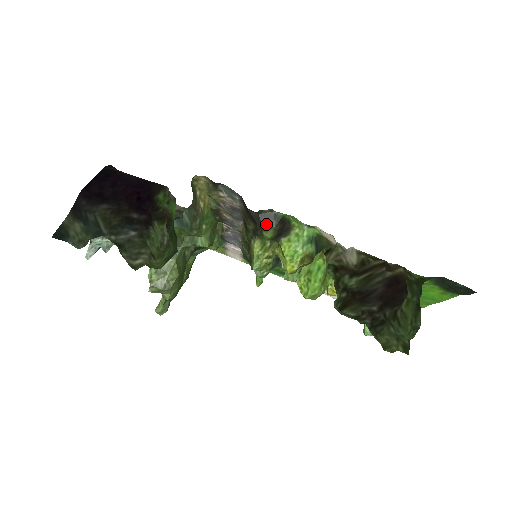
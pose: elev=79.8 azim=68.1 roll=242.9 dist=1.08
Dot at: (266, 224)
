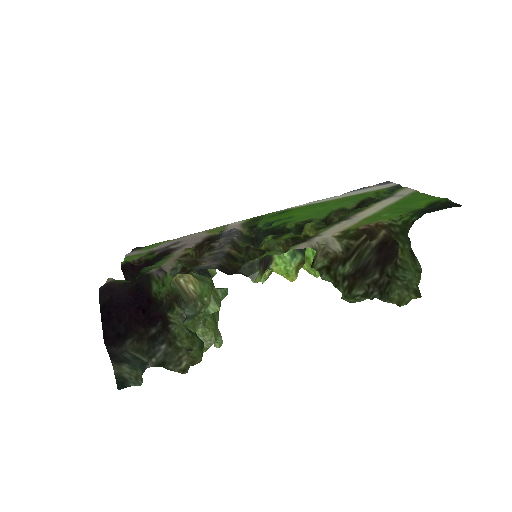
Dot at: (250, 274)
